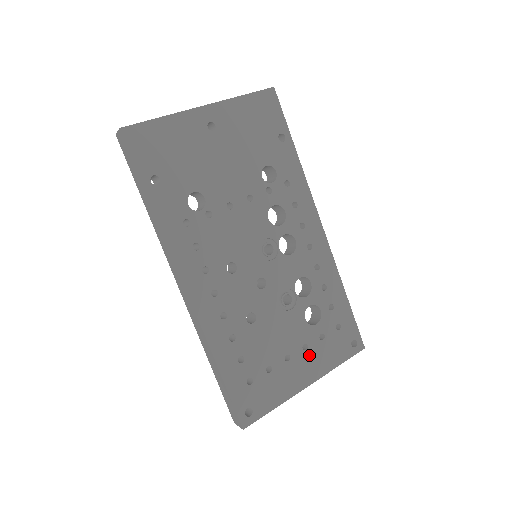
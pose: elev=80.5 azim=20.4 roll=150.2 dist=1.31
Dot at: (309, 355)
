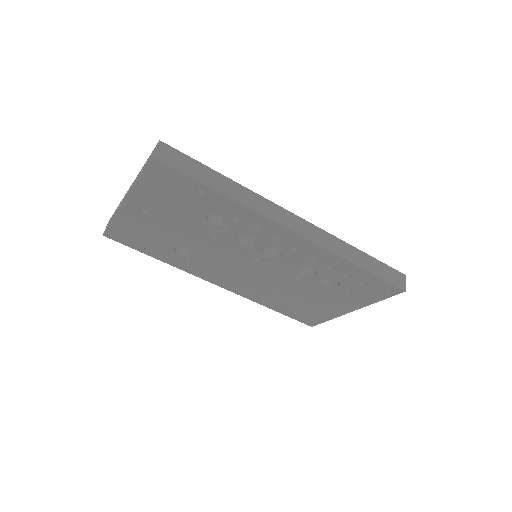
Dot at: (342, 299)
